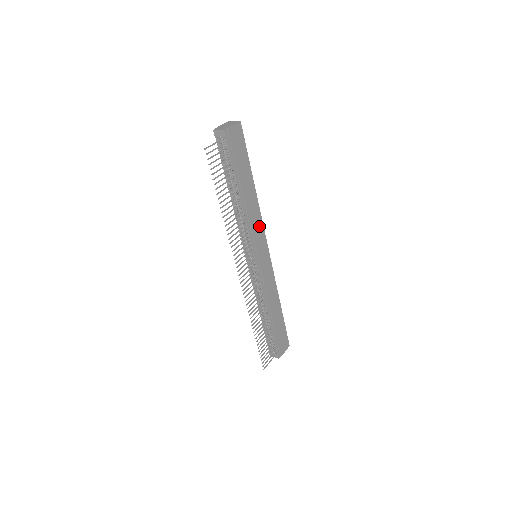
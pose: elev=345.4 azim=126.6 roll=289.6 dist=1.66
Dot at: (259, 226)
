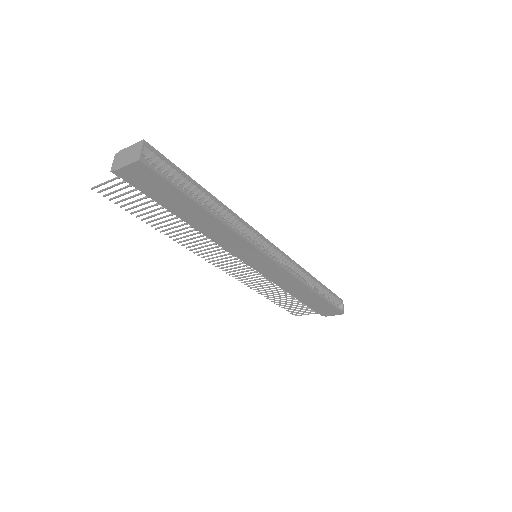
Dot at: (241, 243)
